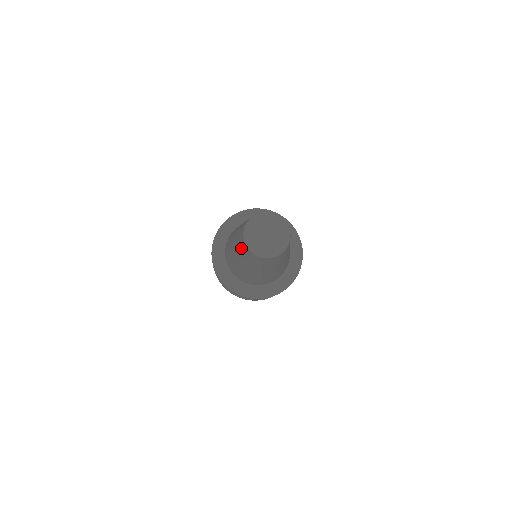
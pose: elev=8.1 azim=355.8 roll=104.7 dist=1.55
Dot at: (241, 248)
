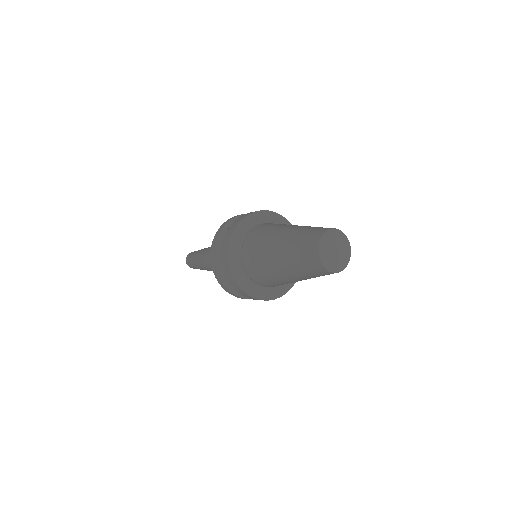
Dot at: (318, 276)
